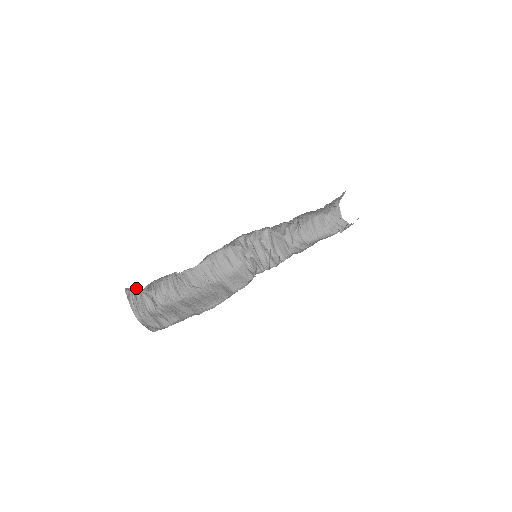
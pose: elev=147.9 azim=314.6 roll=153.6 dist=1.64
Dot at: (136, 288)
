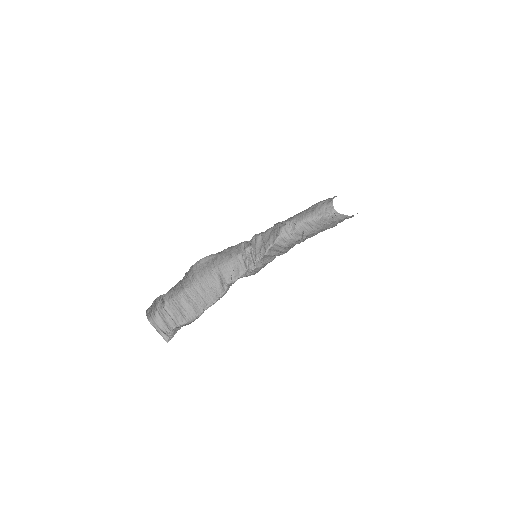
Dot at: occluded
